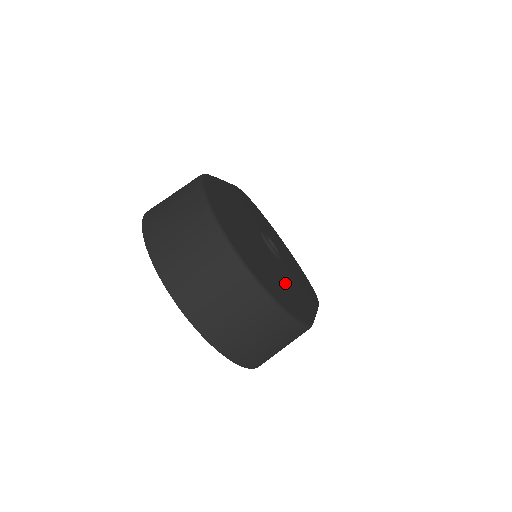
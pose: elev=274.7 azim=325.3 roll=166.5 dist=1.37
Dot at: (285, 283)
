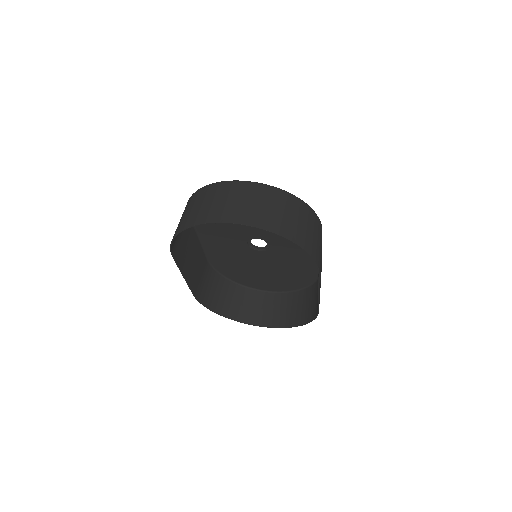
Dot at: occluded
